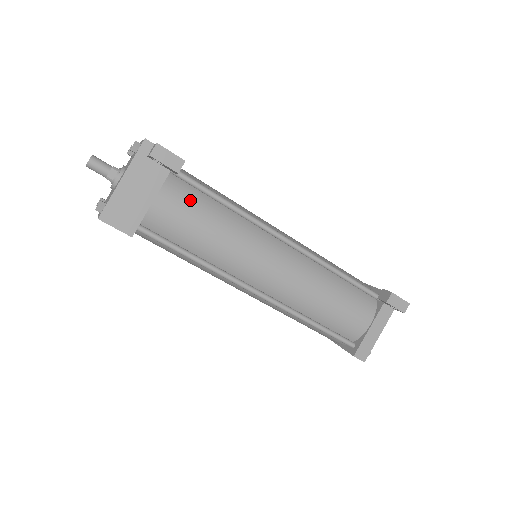
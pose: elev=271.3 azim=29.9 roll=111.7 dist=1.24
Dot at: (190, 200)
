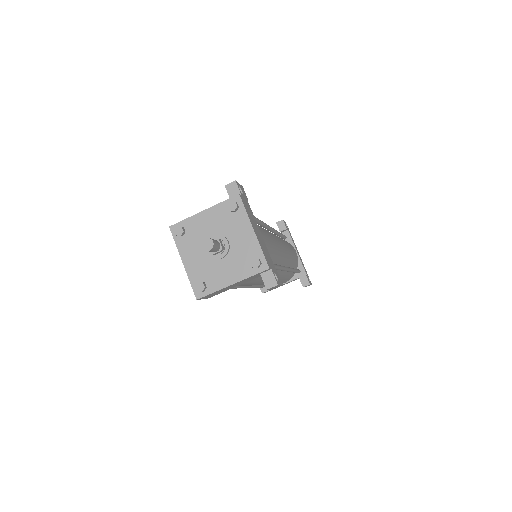
Dot at: occluded
